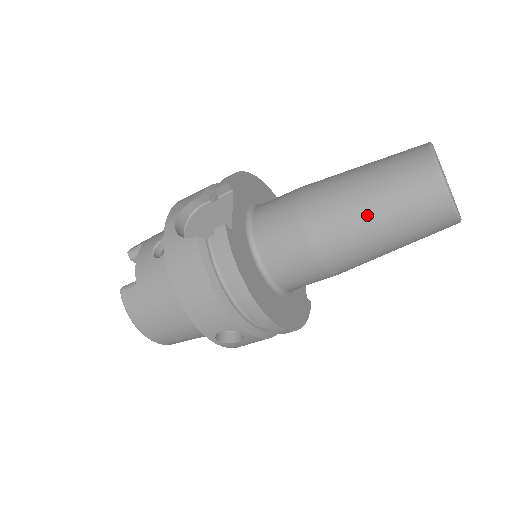
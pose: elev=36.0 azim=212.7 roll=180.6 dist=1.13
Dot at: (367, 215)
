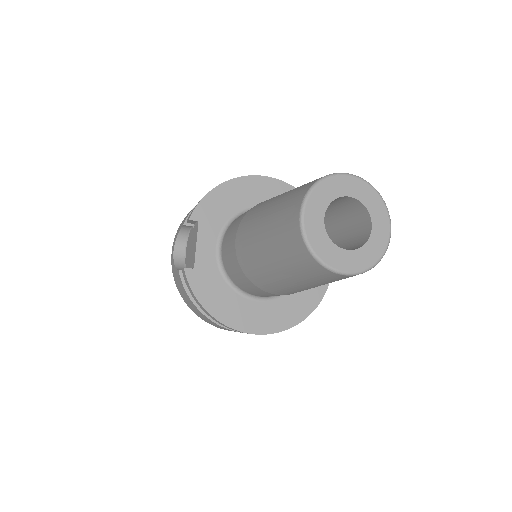
Dot at: (271, 268)
